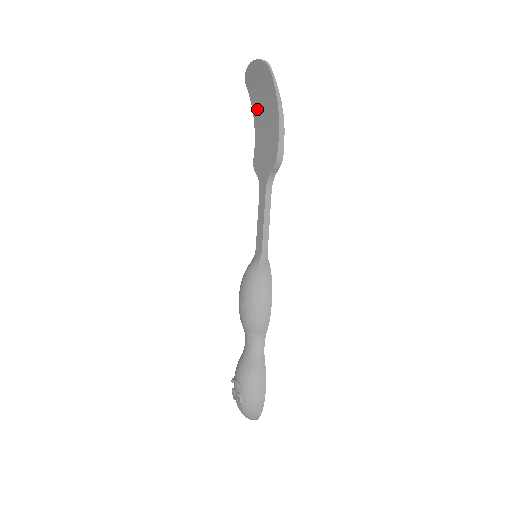
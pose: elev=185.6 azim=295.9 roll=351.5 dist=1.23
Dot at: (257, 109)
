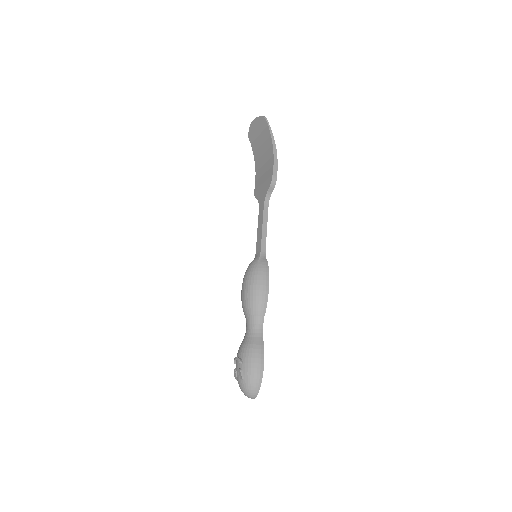
Dot at: (257, 154)
